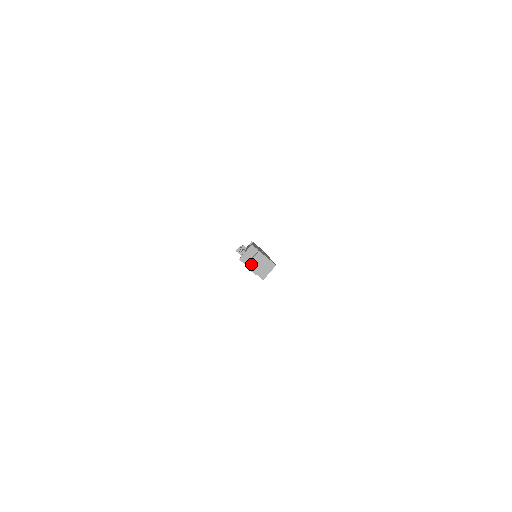
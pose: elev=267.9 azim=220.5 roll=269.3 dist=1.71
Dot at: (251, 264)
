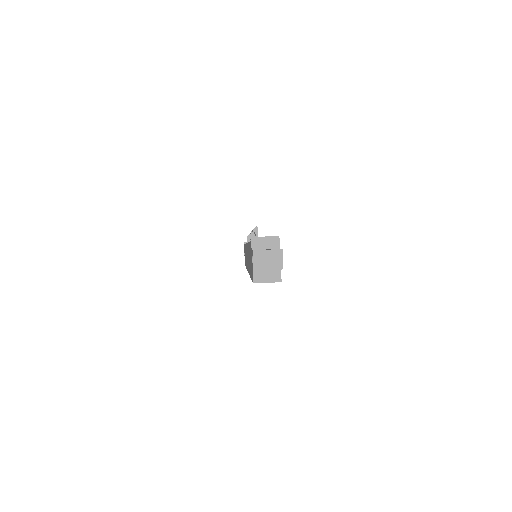
Dot at: (261, 254)
